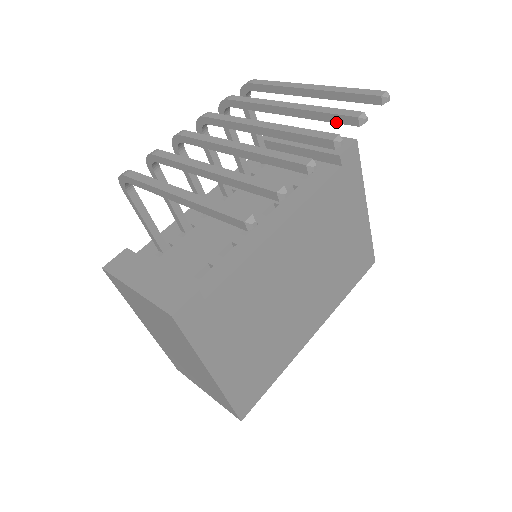
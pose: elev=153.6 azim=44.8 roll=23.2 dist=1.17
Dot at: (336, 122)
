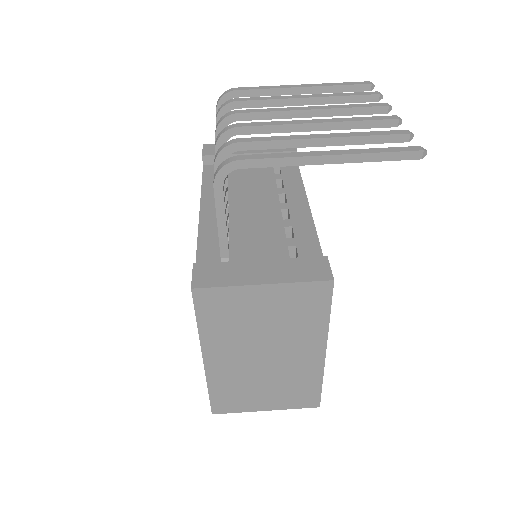
Dot at: (358, 102)
